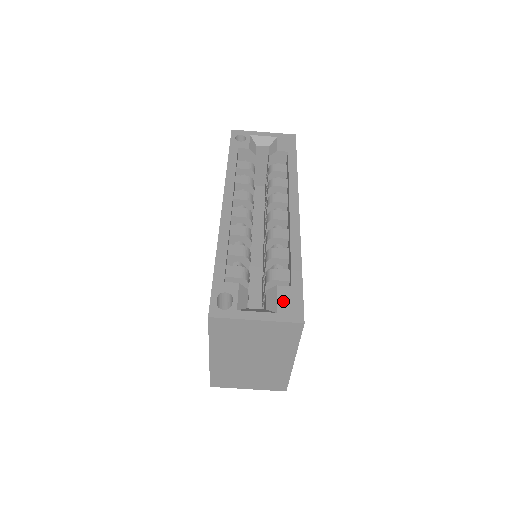
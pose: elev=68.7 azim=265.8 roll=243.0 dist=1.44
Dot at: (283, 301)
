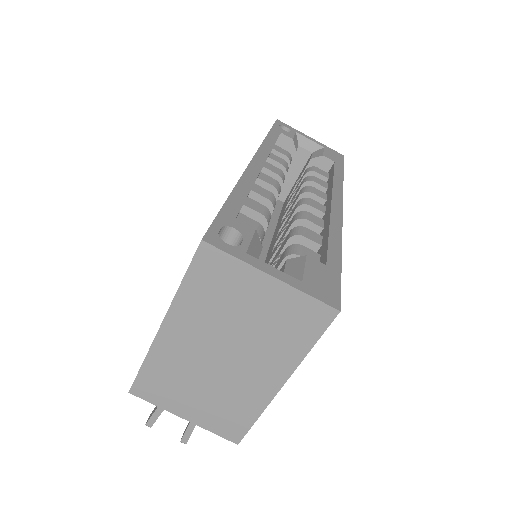
Dot at: (313, 274)
